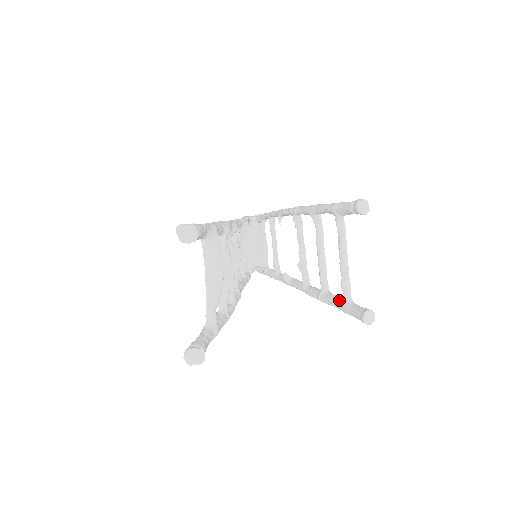
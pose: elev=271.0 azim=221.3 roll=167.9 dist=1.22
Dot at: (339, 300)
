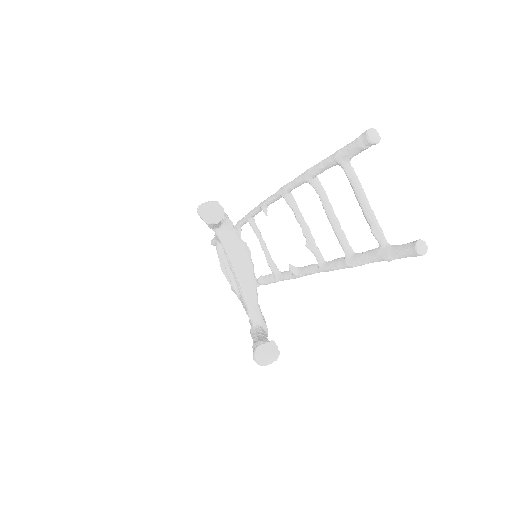
Dot at: (374, 251)
